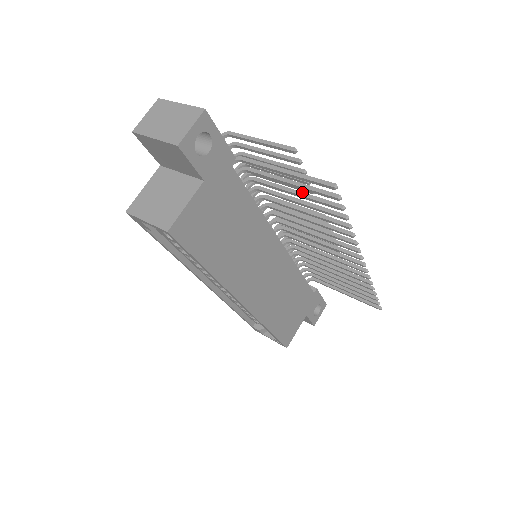
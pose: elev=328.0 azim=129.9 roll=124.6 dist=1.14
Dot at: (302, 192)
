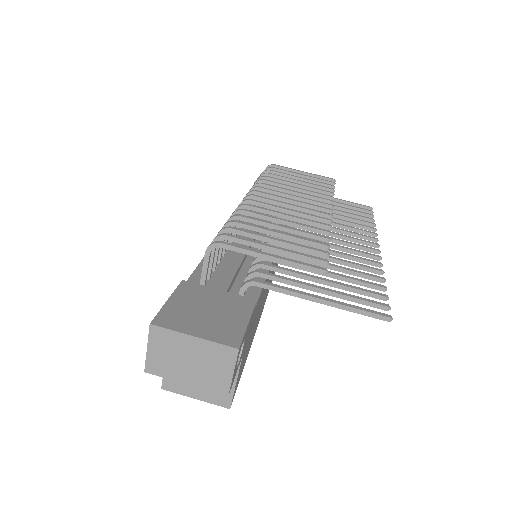
Dot at: (333, 283)
